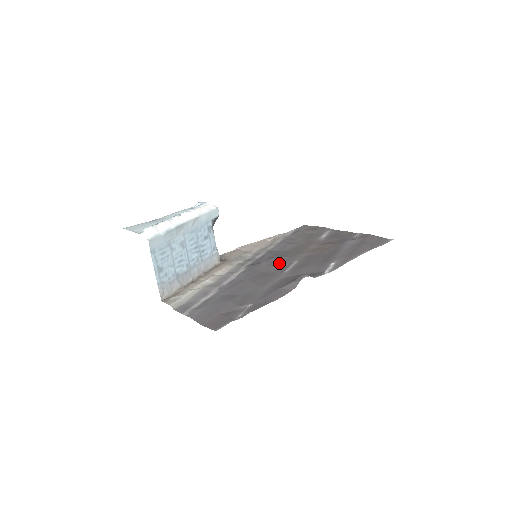
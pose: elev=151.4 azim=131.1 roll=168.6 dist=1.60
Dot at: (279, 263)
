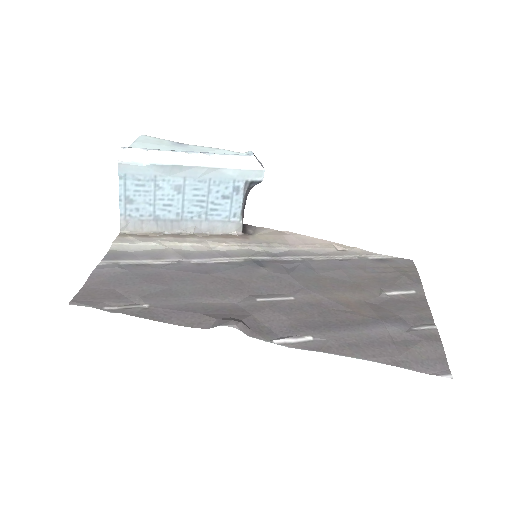
Dot at: (276, 284)
